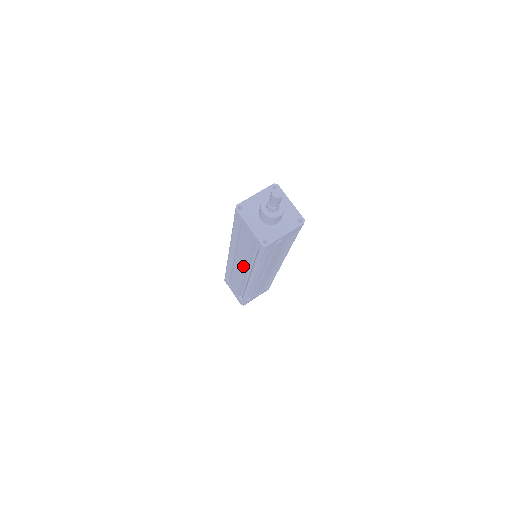
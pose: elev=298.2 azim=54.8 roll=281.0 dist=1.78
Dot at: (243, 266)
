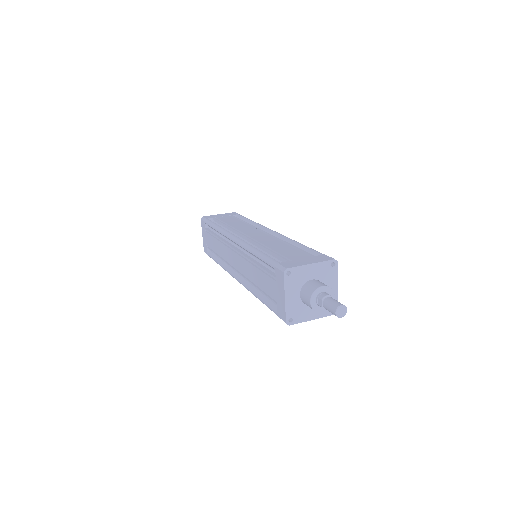
Dot at: occluded
